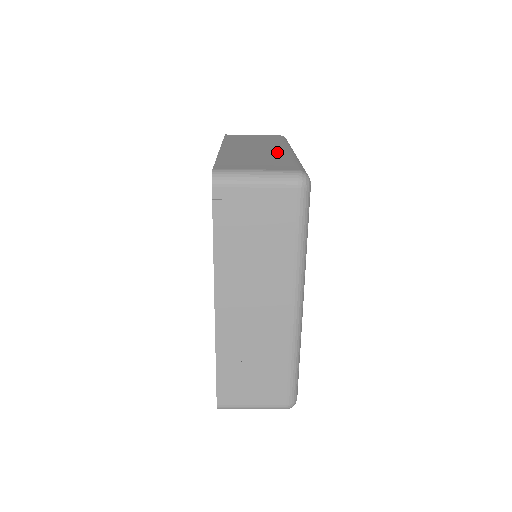
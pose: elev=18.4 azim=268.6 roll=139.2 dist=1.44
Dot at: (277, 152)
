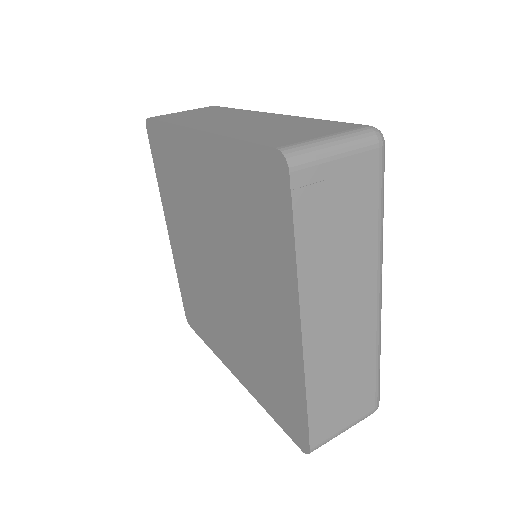
Dot at: (276, 118)
